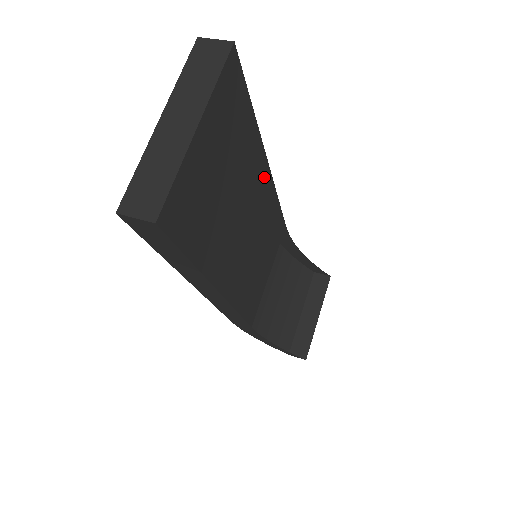
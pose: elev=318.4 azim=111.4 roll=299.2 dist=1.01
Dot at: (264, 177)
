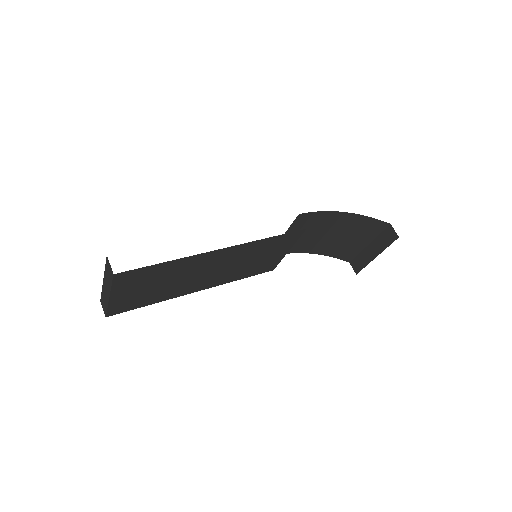
Dot at: (221, 253)
